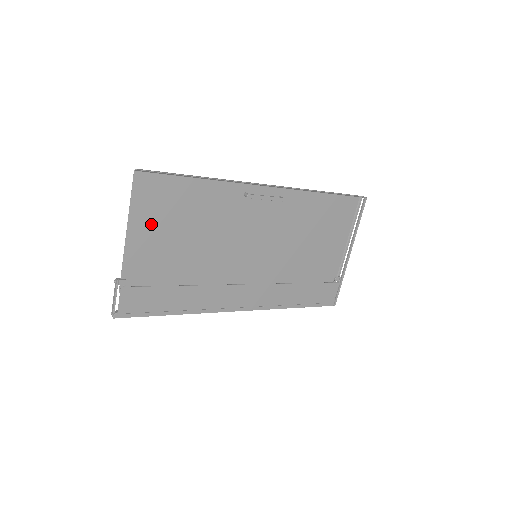
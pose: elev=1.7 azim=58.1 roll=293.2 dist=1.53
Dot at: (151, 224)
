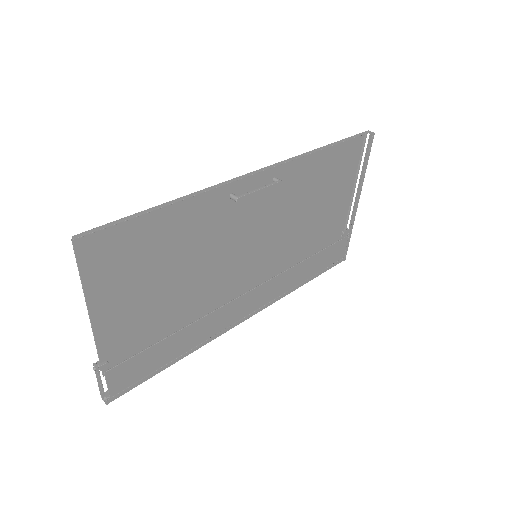
Dot at: (119, 289)
